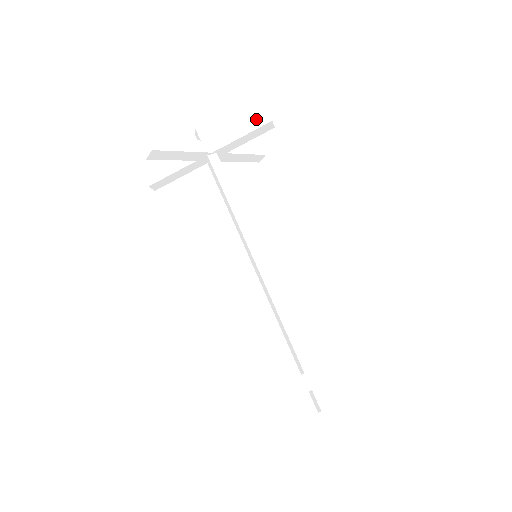
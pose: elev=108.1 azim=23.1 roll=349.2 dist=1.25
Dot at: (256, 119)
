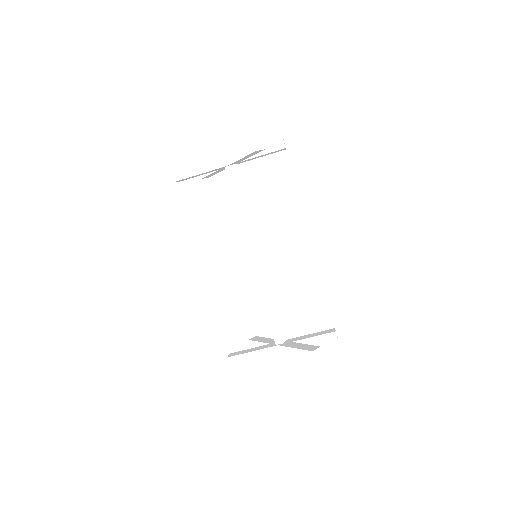
Dot at: (247, 145)
